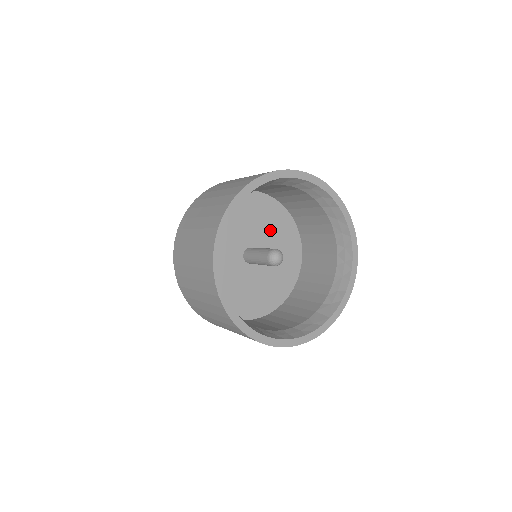
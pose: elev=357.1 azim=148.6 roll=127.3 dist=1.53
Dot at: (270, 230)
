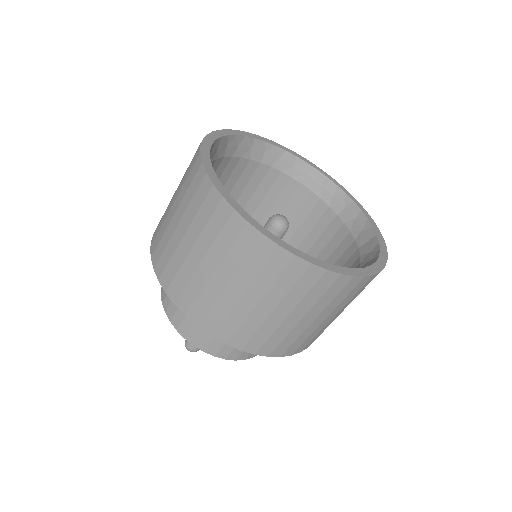
Dot at: occluded
